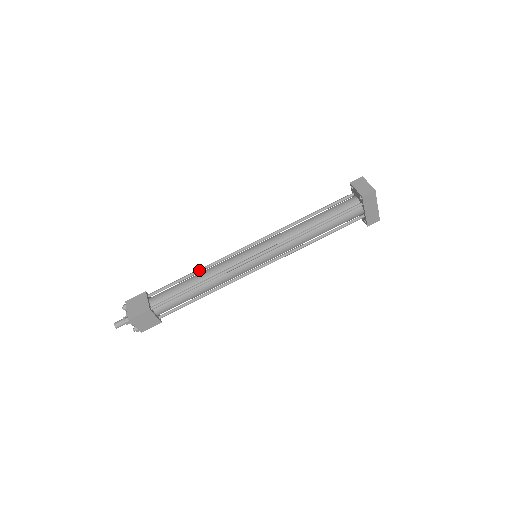
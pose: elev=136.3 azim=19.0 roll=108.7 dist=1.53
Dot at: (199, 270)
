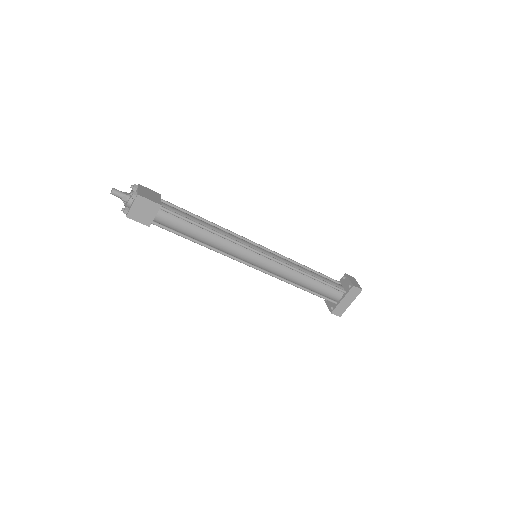
Dot at: (213, 223)
